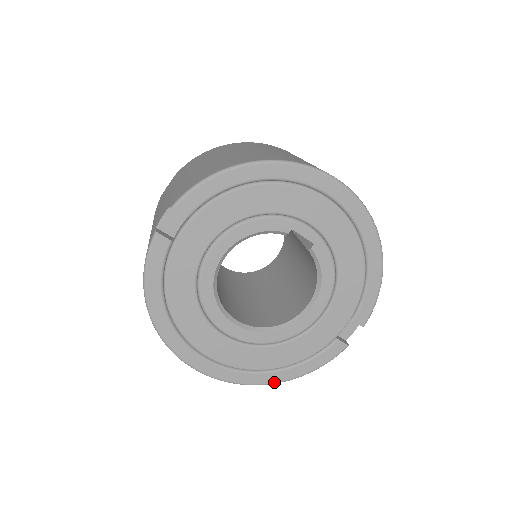
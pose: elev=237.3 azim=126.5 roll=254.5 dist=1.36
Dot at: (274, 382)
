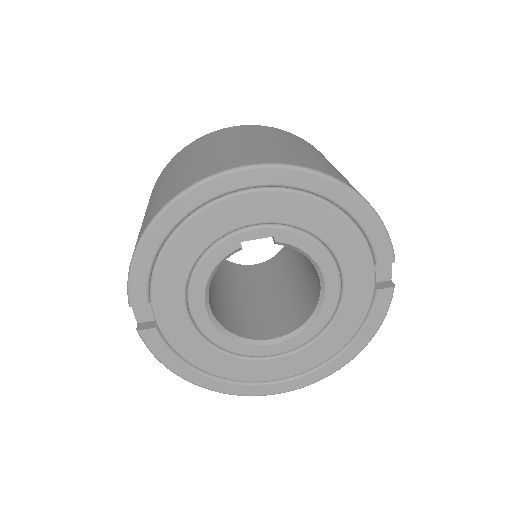
Dot at: (349, 360)
